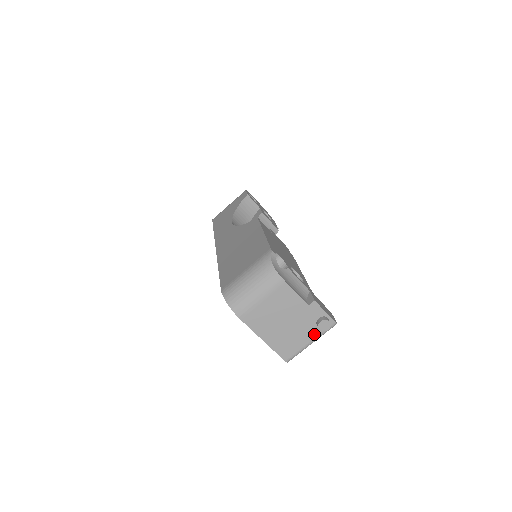
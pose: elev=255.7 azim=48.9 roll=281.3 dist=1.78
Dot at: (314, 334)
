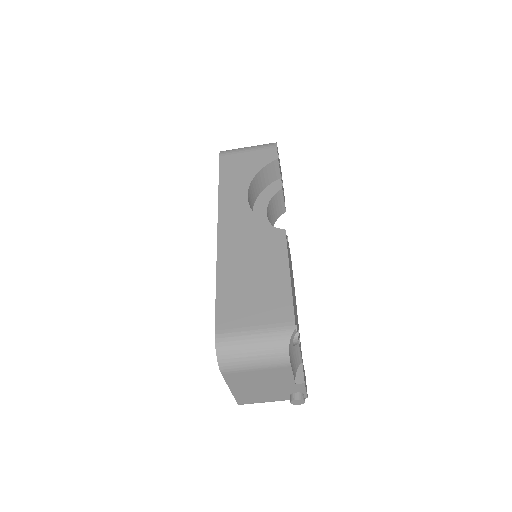
Dot at: (281, 398)
